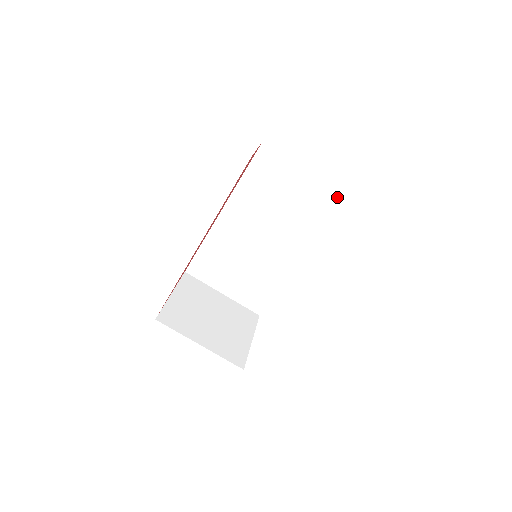
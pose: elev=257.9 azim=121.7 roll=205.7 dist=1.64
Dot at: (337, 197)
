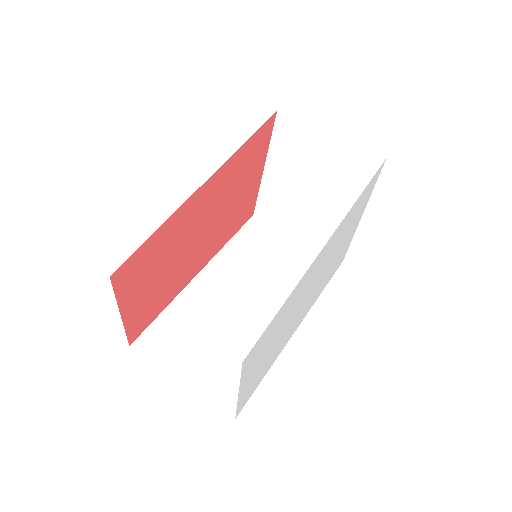
Dot at: occluded
